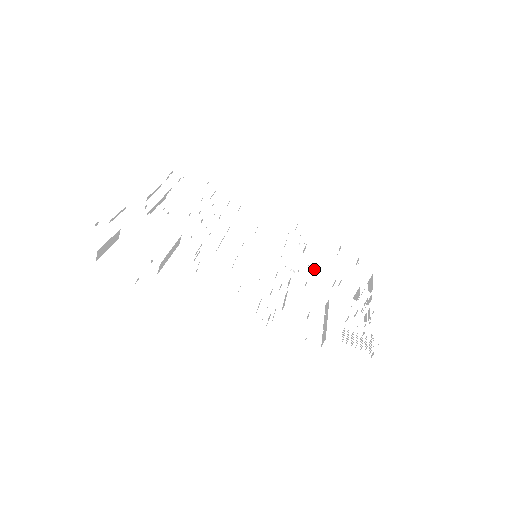
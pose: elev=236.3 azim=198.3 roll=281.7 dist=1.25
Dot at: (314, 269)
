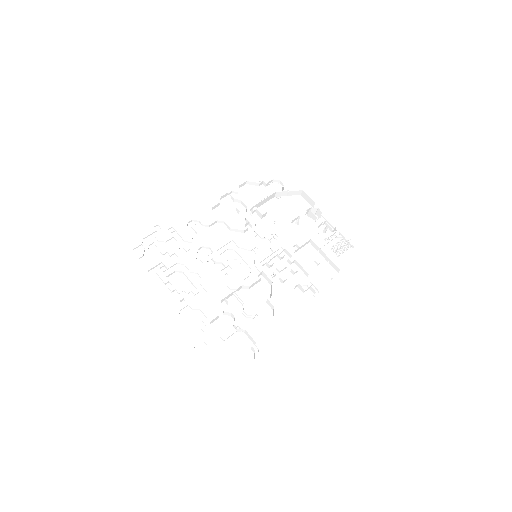
Dot at: (277, 222)
